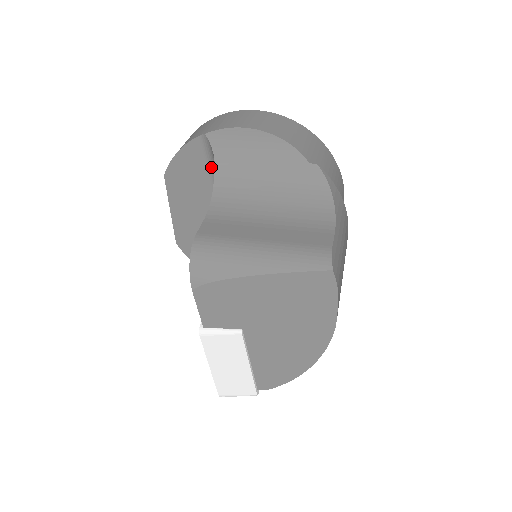
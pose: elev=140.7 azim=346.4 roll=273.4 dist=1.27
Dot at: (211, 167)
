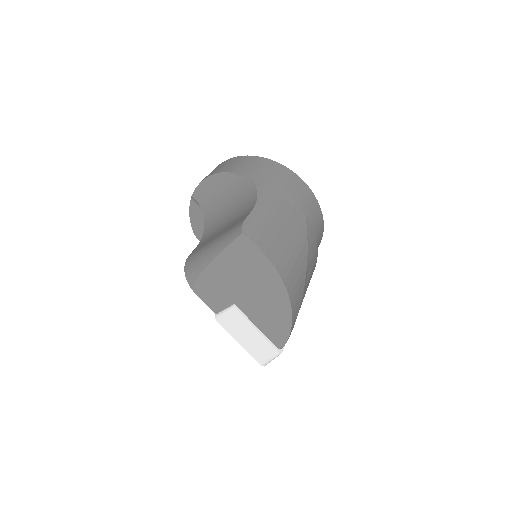
Dot at: occluded
